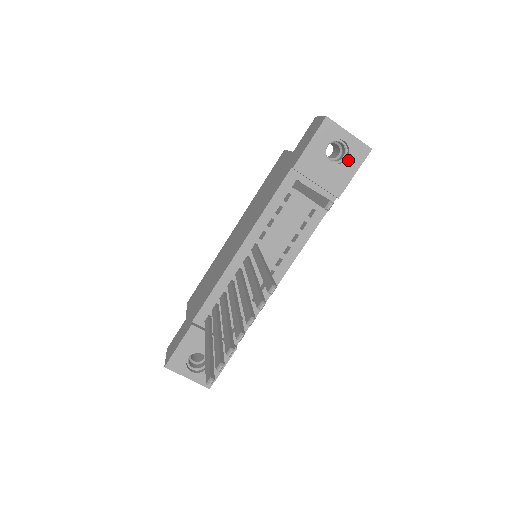
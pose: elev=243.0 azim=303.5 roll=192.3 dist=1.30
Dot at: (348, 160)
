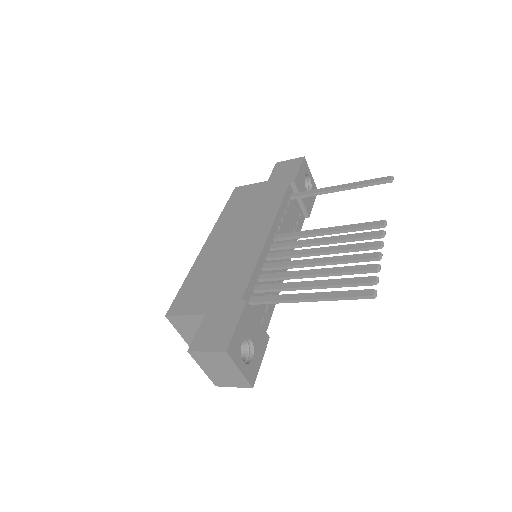
Dot at: occluded
